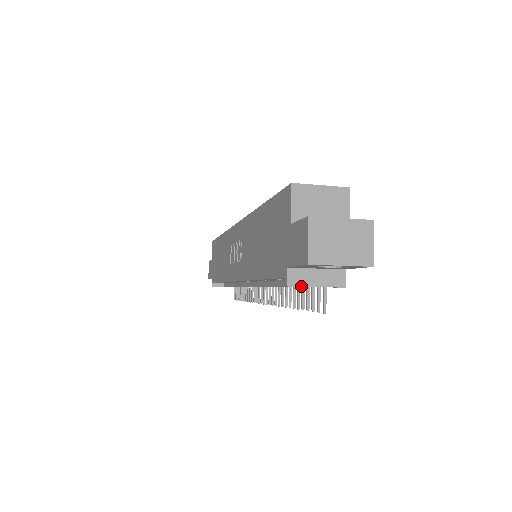
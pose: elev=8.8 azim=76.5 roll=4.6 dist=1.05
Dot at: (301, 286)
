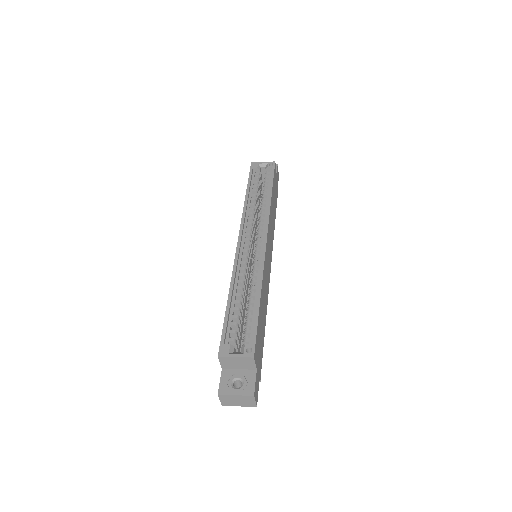
Dot at: occluded
